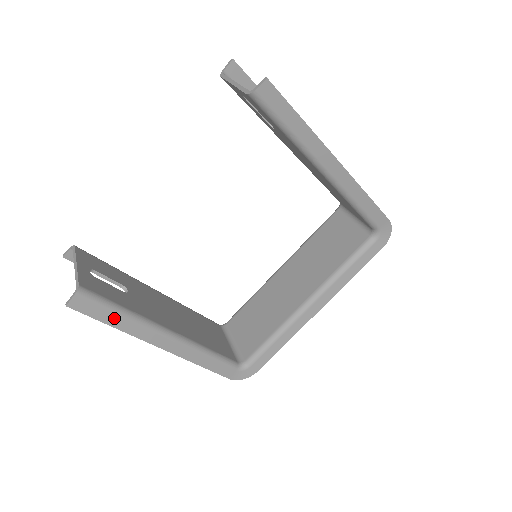
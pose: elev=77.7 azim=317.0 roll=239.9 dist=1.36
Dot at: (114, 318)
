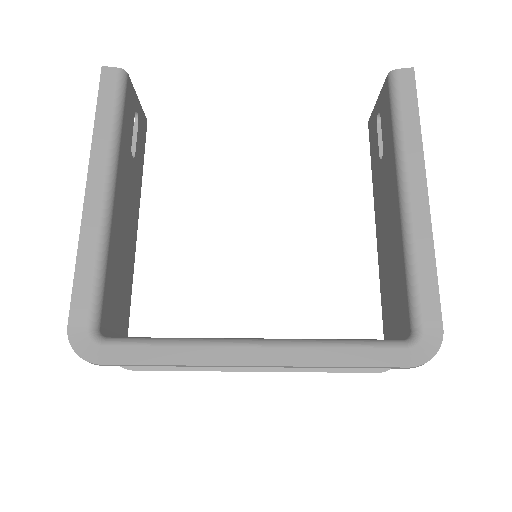
Dot at: (107, 114)
